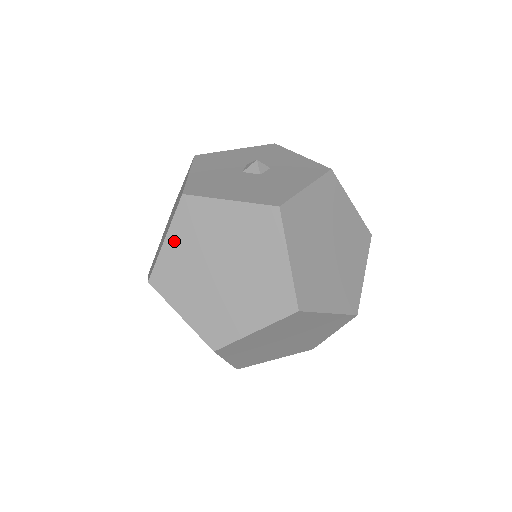
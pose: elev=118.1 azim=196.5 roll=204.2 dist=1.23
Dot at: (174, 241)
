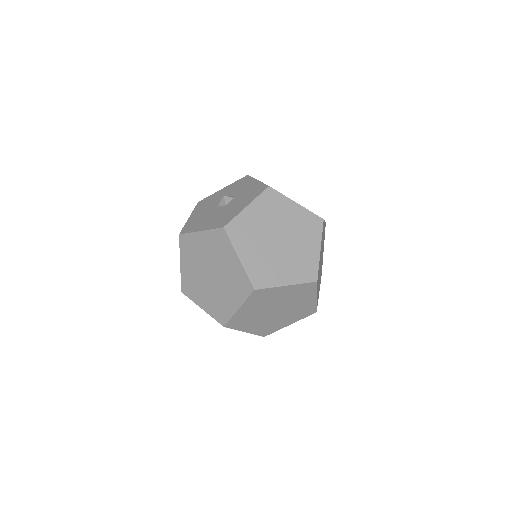
Dot at: (184, 264)
